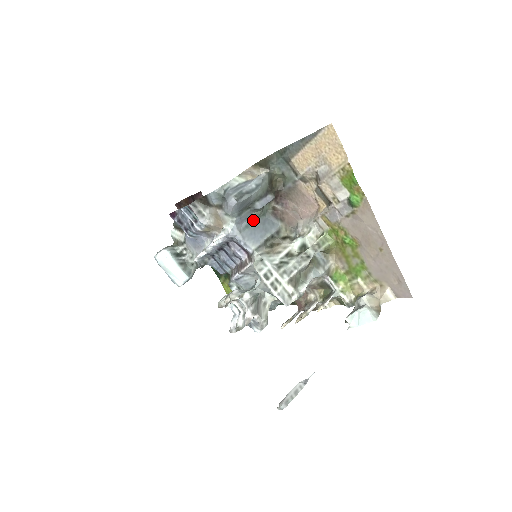
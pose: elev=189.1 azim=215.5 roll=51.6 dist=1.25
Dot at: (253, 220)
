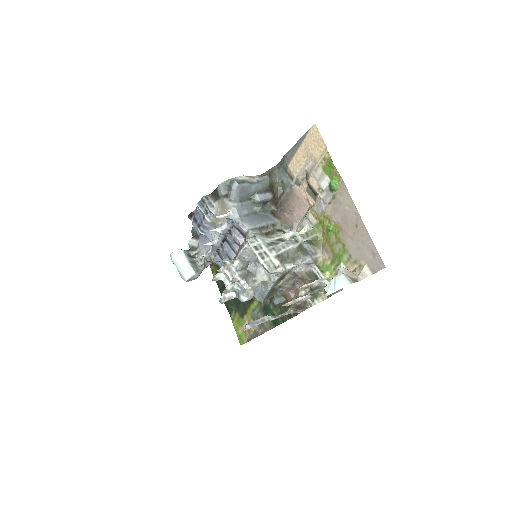
Dot at: (253, 213)
